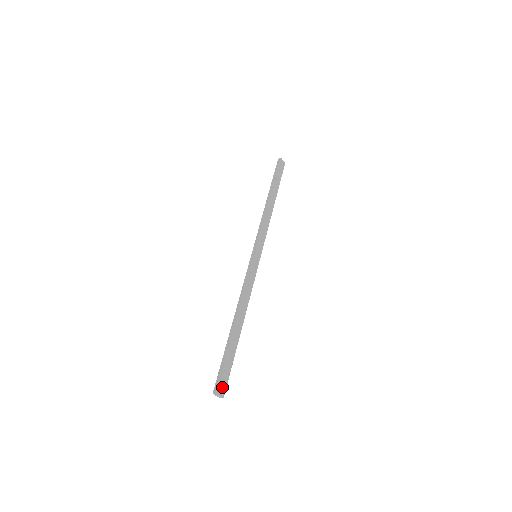
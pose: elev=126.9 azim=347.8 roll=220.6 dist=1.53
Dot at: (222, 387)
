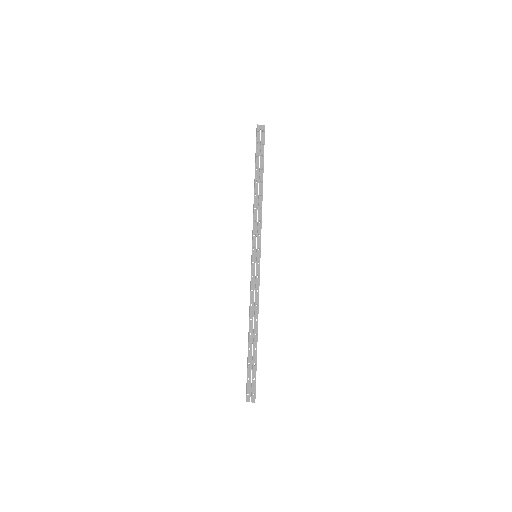
Dot at: (251, 394)
